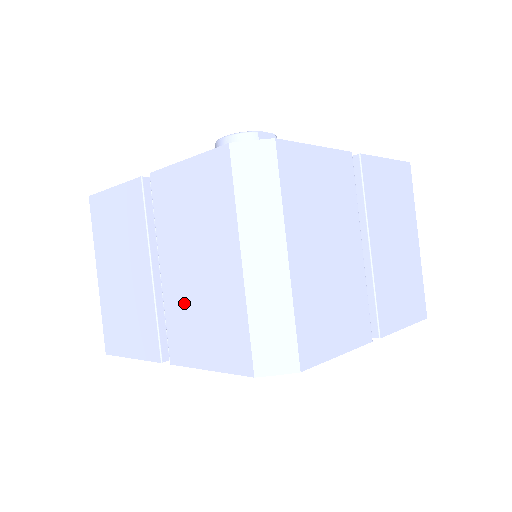
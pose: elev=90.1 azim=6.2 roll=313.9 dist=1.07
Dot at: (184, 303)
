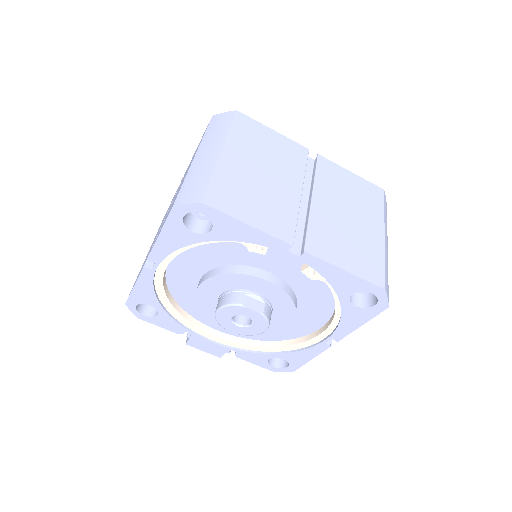
Dot at: occluded
